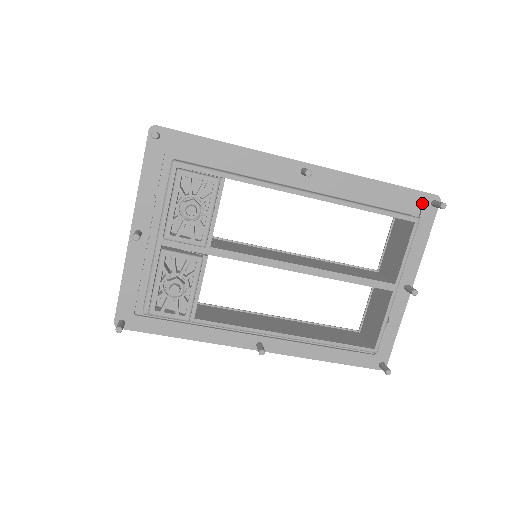
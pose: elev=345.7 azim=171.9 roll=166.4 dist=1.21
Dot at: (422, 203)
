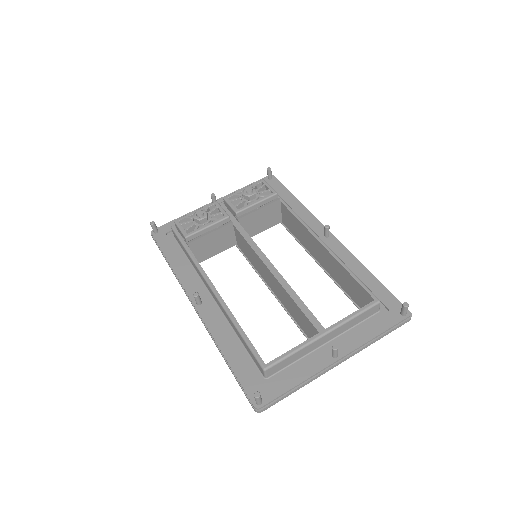
Dot at: (394, 306)
